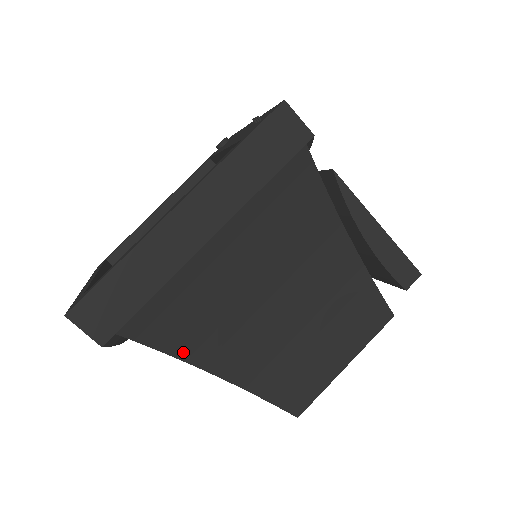
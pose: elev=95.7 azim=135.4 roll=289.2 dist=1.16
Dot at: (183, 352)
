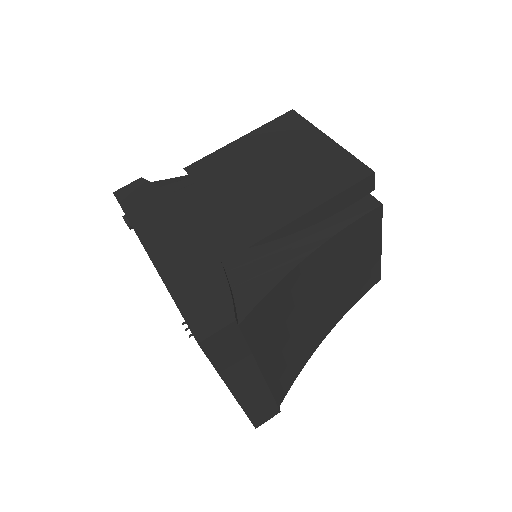
Dot at: (304, 363)
